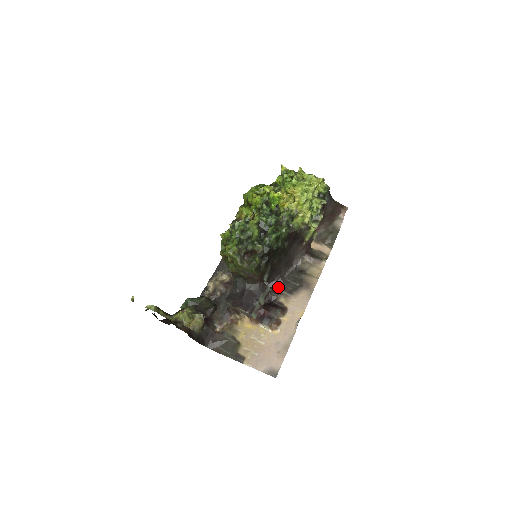
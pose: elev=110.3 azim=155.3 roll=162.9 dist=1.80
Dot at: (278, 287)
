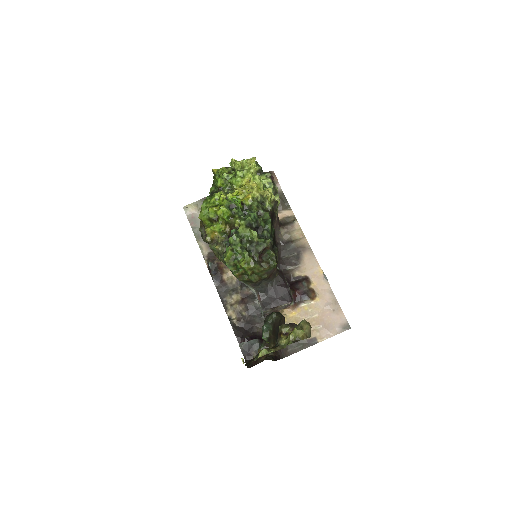
Dot at: (284, 268)
